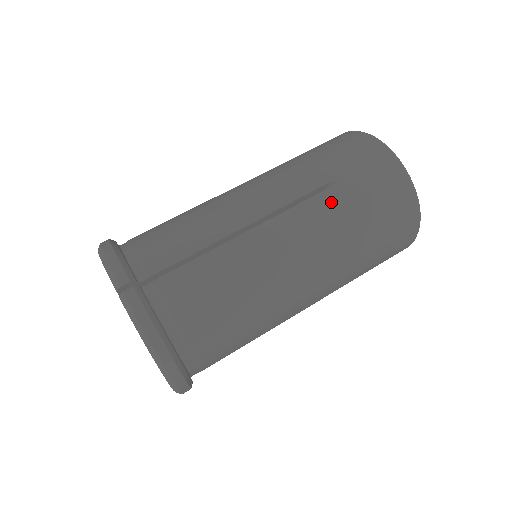
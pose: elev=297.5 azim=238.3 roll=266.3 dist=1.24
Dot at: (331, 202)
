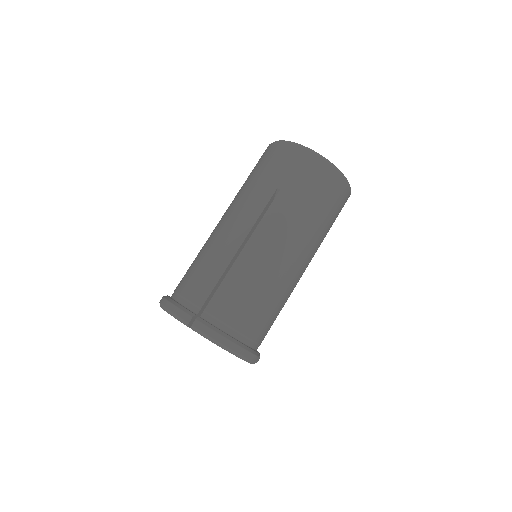
Dot at: (283, 203)
